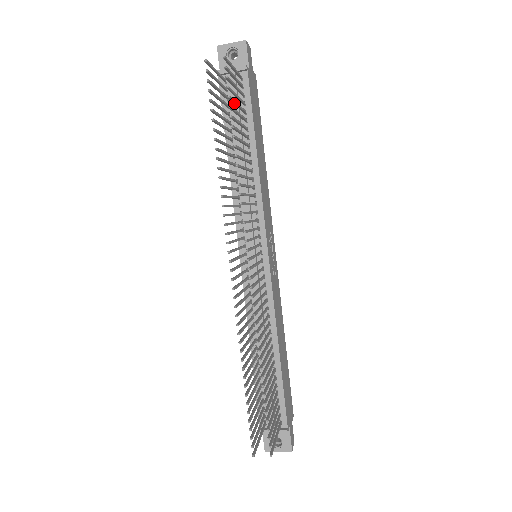
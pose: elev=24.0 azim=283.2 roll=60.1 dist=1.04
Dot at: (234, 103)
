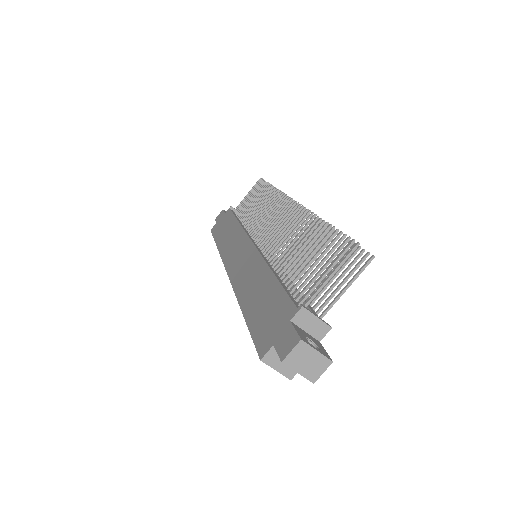
Dot at: occluded
